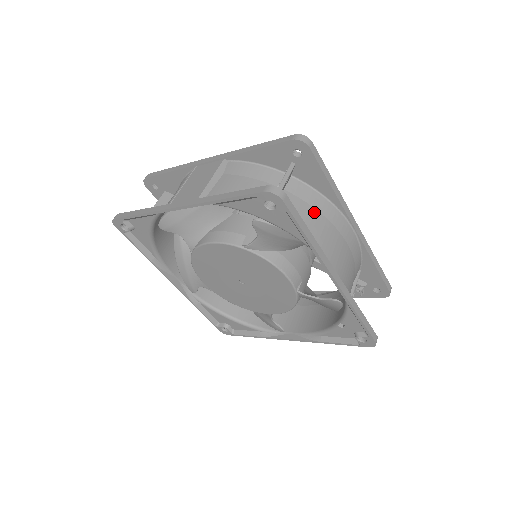
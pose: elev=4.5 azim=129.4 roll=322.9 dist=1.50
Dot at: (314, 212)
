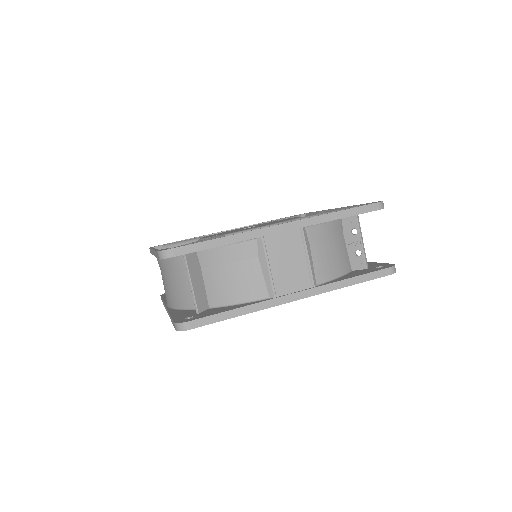
Dot at: occluded
